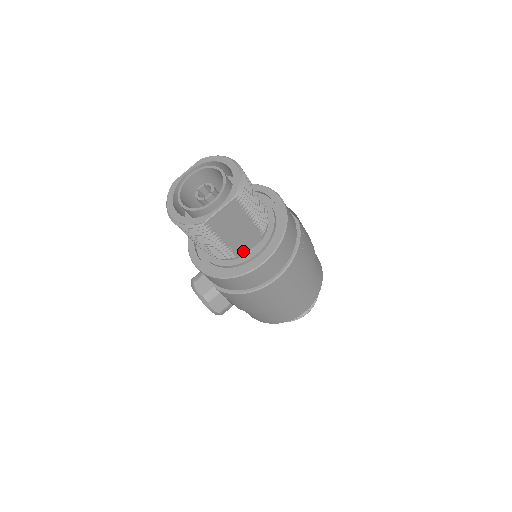
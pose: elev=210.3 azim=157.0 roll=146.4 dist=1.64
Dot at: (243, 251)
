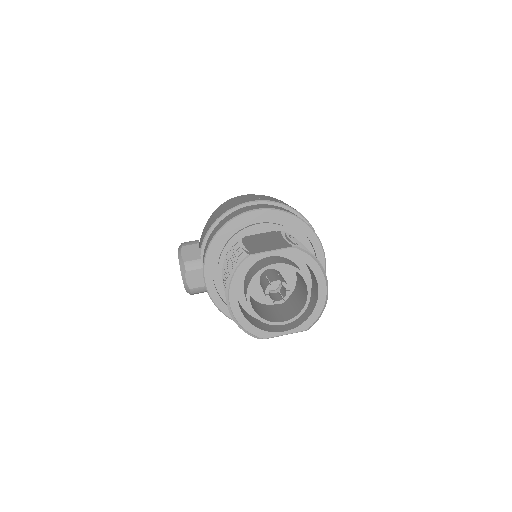
Dot at: occluded
